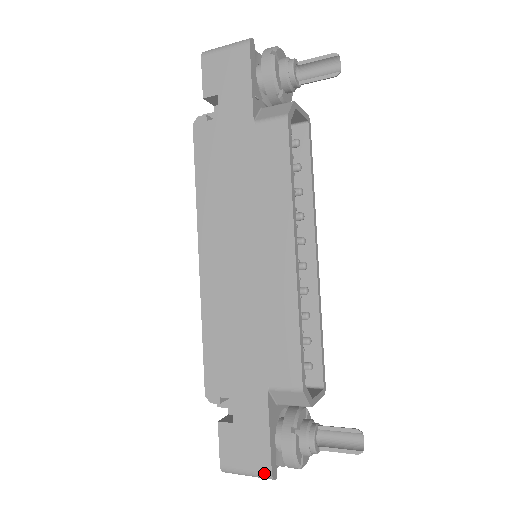
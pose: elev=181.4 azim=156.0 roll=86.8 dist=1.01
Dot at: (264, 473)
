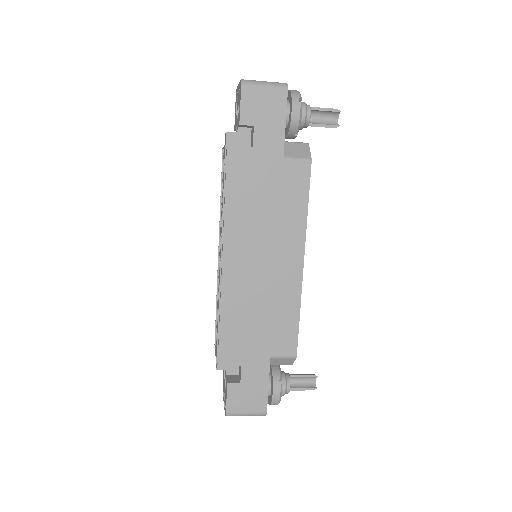
Dot at: (261, 413)
